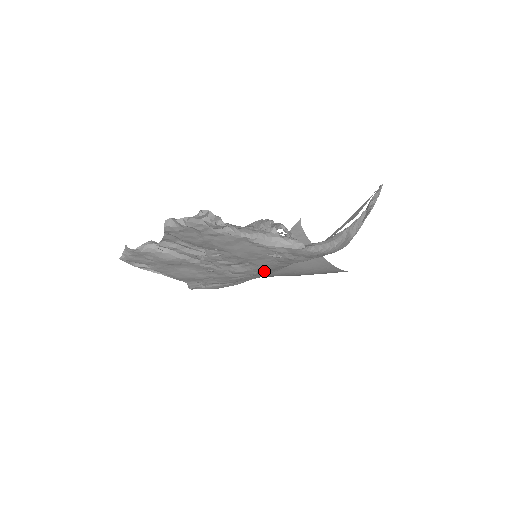
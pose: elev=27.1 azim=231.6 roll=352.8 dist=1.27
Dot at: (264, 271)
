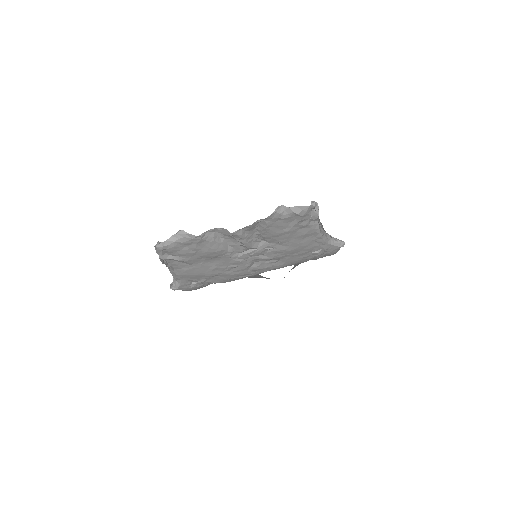
Dot at: (273, 269)
